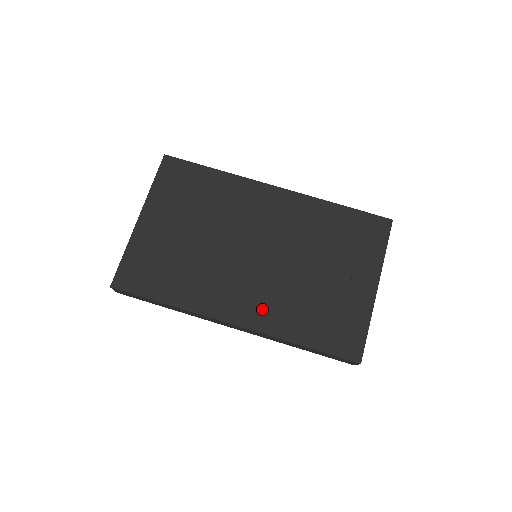
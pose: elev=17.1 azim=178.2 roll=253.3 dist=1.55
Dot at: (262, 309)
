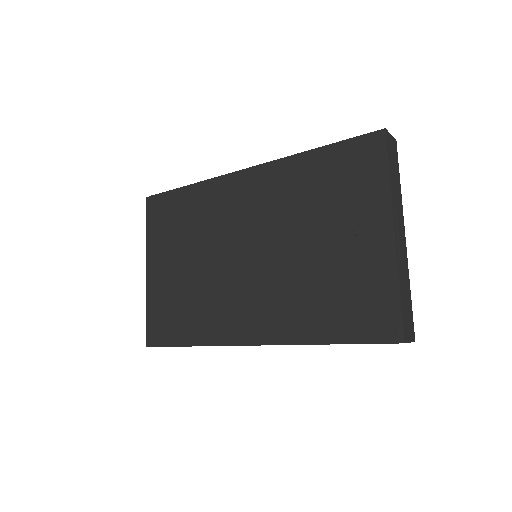
Dot at: (271, 317)
